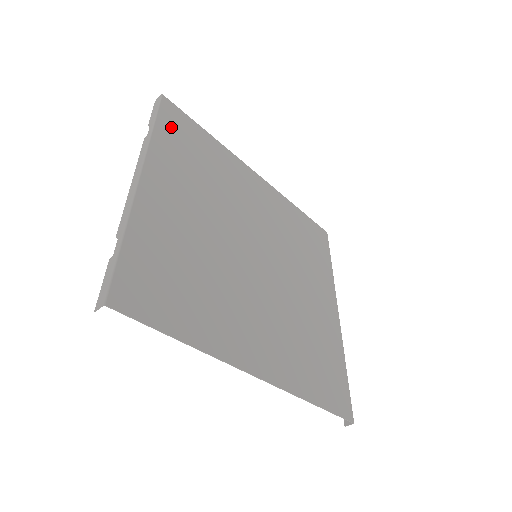
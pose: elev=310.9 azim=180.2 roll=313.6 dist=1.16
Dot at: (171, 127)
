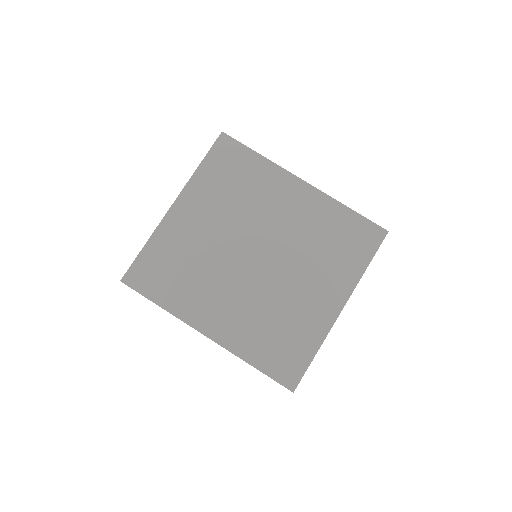
Dot at: (218, 159)
